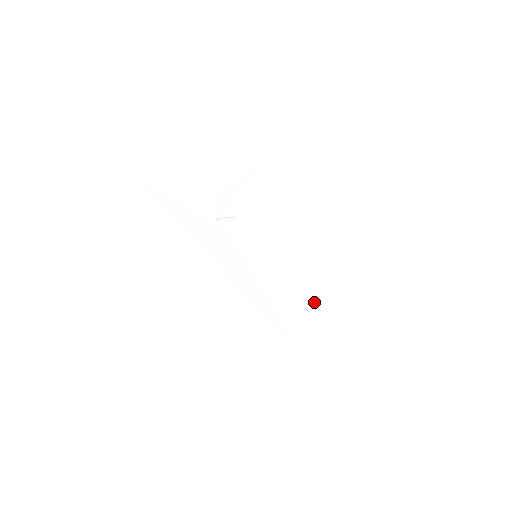
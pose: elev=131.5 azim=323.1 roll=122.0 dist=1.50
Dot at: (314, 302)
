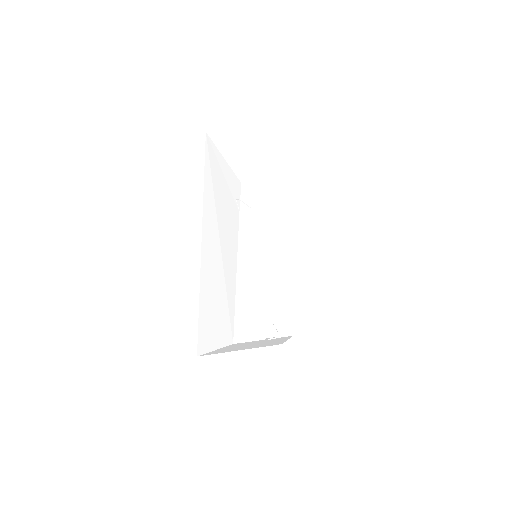
Dot at: (273, 321)
